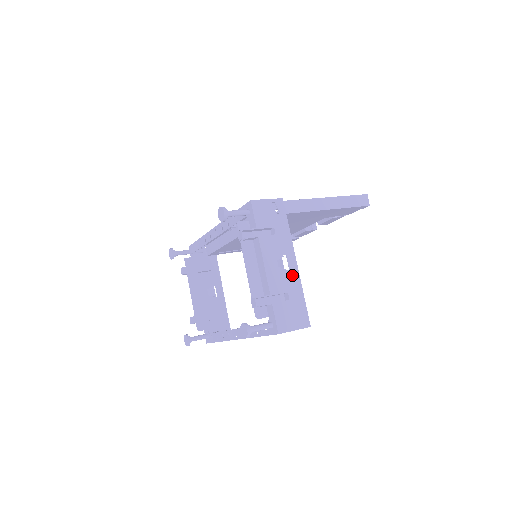
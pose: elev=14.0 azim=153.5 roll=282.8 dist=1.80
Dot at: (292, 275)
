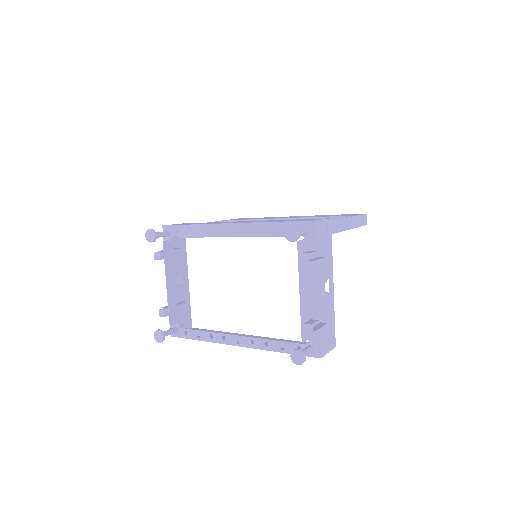
Dot at: (331, 298)
